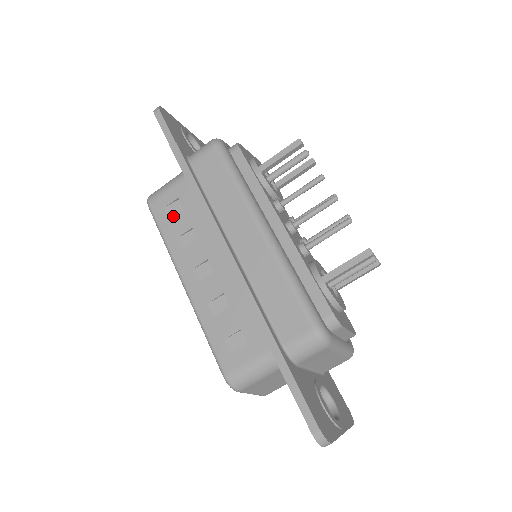
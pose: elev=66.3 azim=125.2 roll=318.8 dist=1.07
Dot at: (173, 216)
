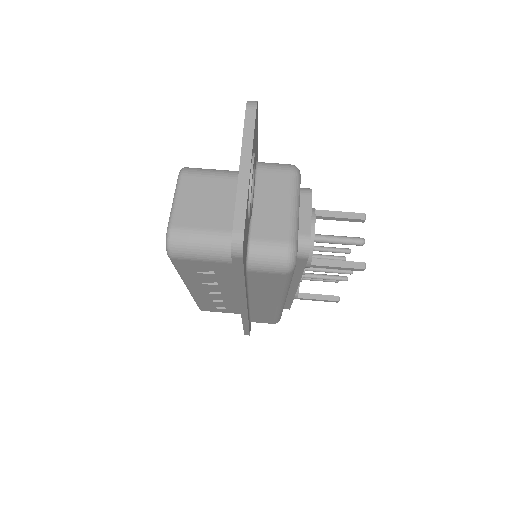
Dot at: occluded
